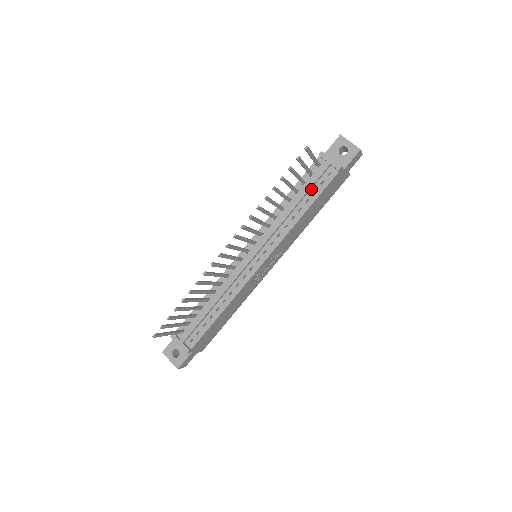
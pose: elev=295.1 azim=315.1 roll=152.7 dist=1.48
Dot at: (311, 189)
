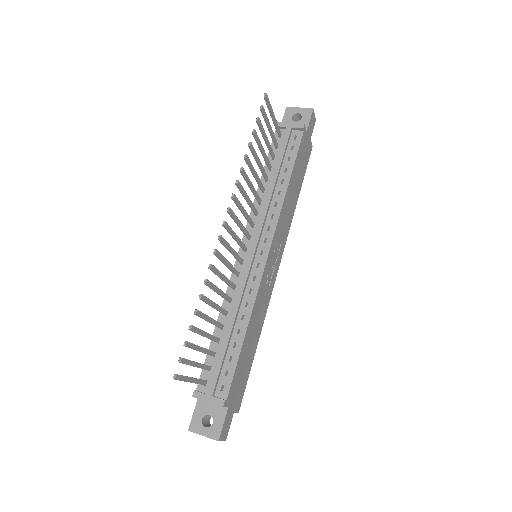
Dot at: (284, 159)
